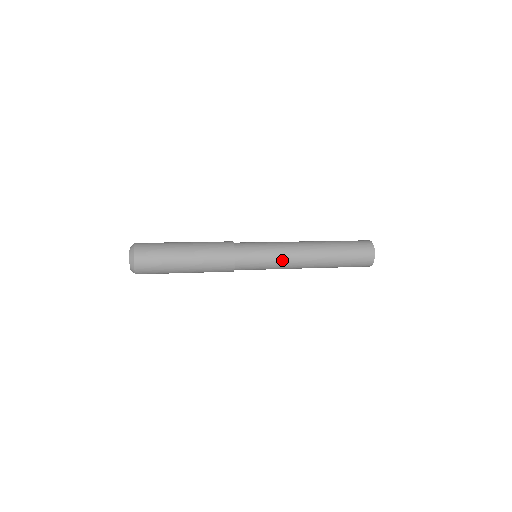
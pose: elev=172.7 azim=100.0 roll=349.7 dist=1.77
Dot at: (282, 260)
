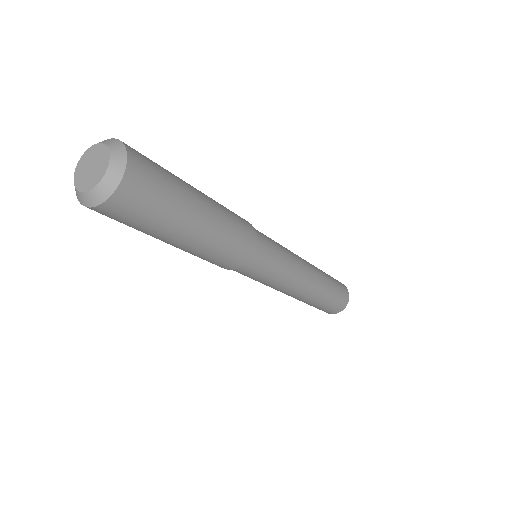
Dot at: (291, 274)
